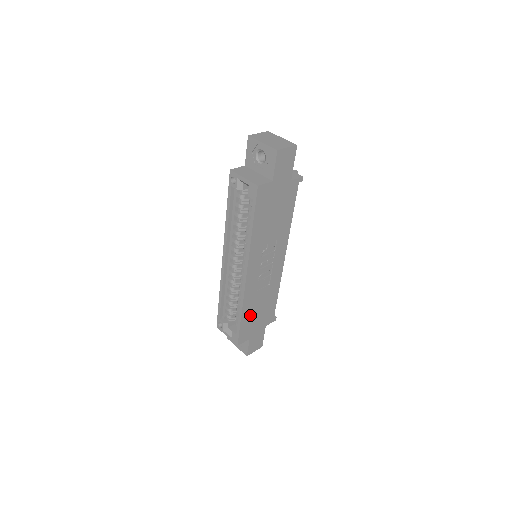
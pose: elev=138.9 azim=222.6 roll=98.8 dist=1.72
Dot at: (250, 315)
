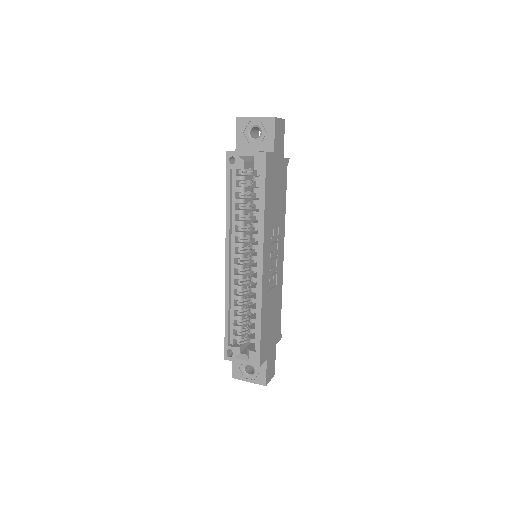
Dot at: (266, 324)
